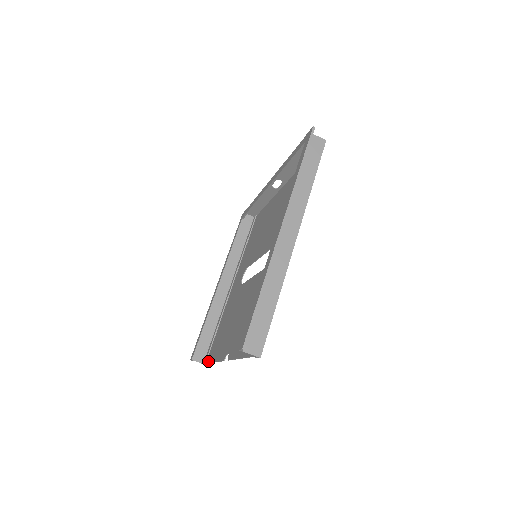
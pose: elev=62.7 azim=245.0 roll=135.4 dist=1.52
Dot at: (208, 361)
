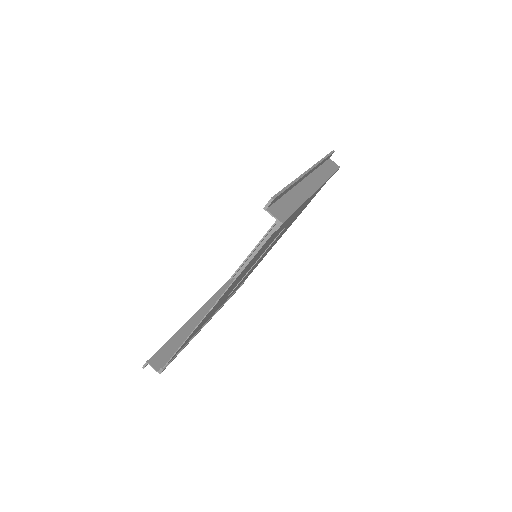
Dot at: (169, 360)
